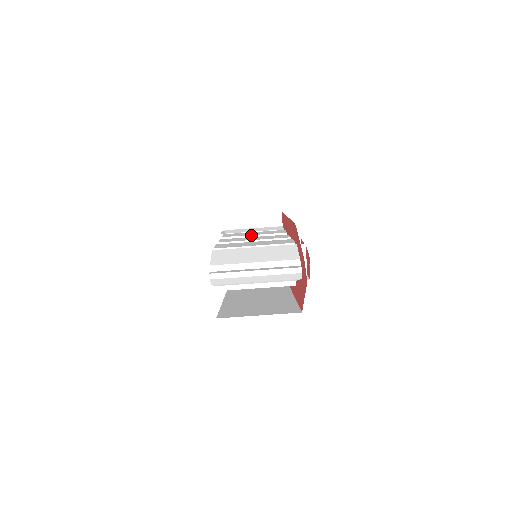
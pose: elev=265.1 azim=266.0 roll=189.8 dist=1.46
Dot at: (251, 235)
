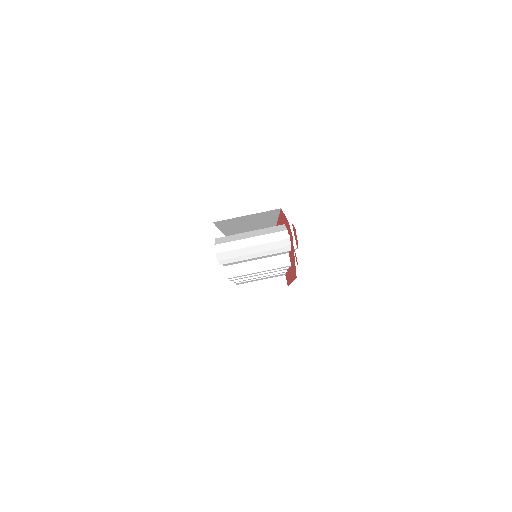
Dot at: occluded
